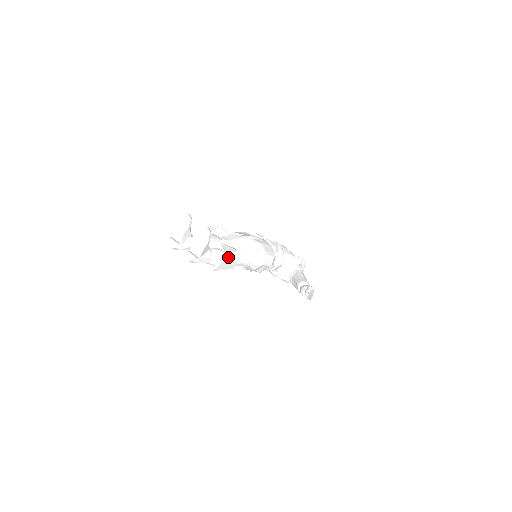
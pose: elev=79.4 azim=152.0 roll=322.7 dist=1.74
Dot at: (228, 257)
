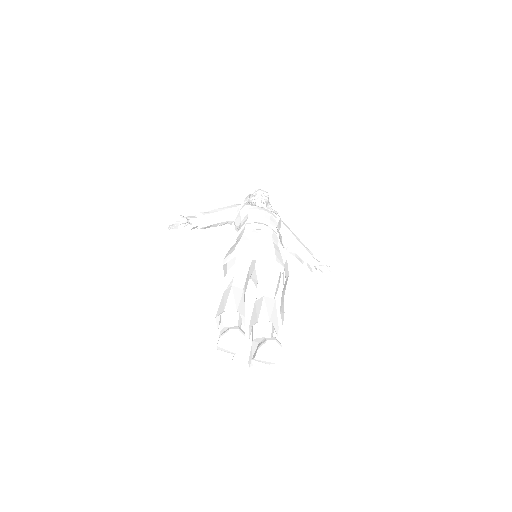
Dot at: occluded
